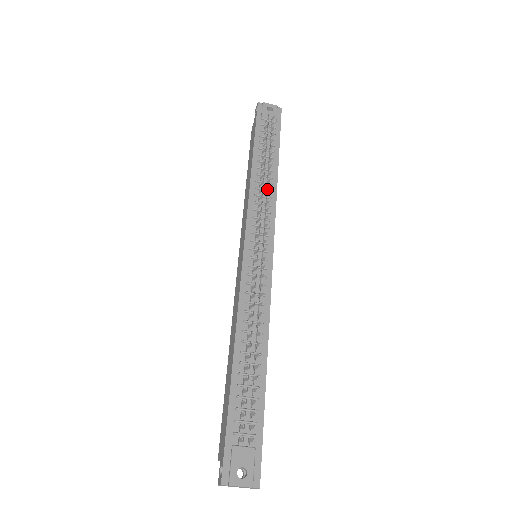
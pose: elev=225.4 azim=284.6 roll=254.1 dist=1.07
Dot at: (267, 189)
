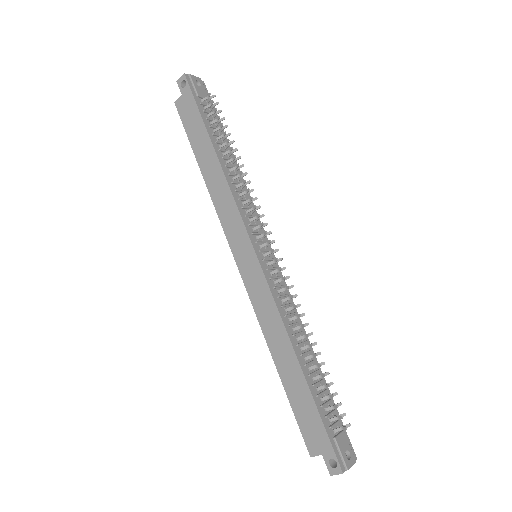
Dot at: occluded
